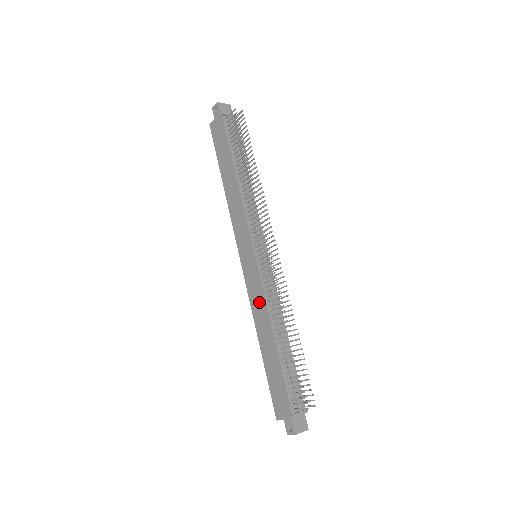
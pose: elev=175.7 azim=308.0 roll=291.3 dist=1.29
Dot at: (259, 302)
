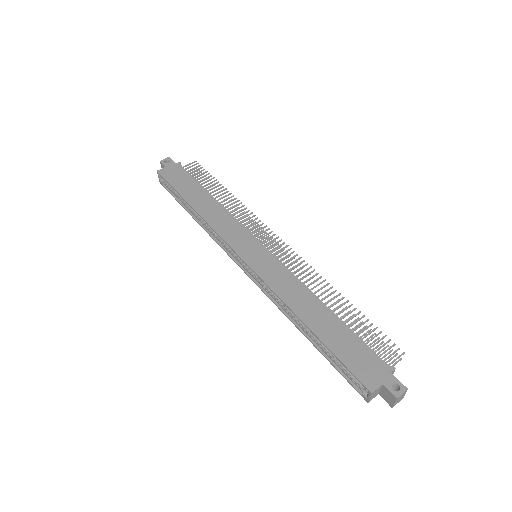
Dot at: (288, 282)
